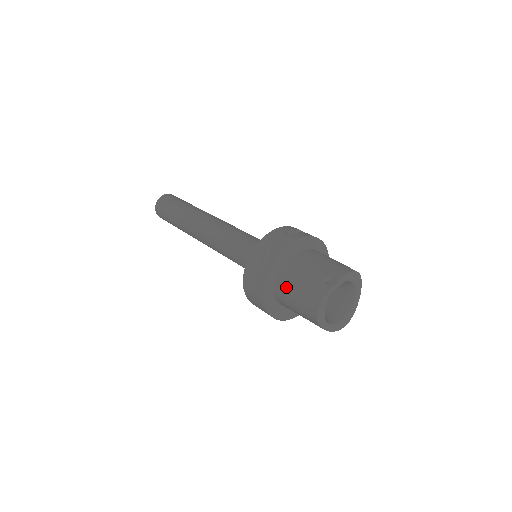
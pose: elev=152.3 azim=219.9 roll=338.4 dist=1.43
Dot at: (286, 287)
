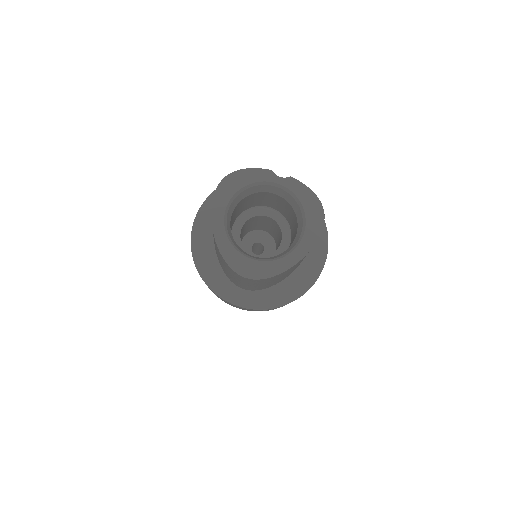
Dot at: occluded
